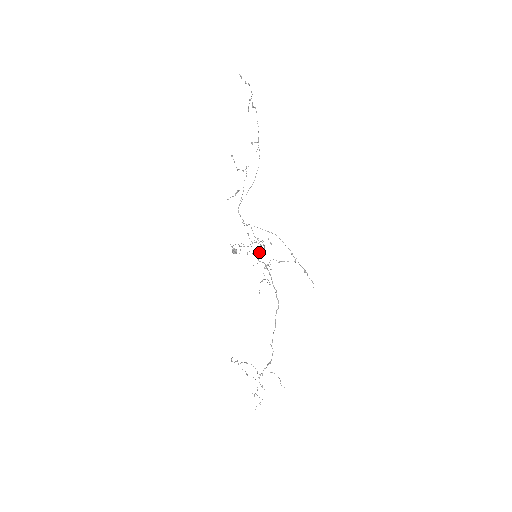
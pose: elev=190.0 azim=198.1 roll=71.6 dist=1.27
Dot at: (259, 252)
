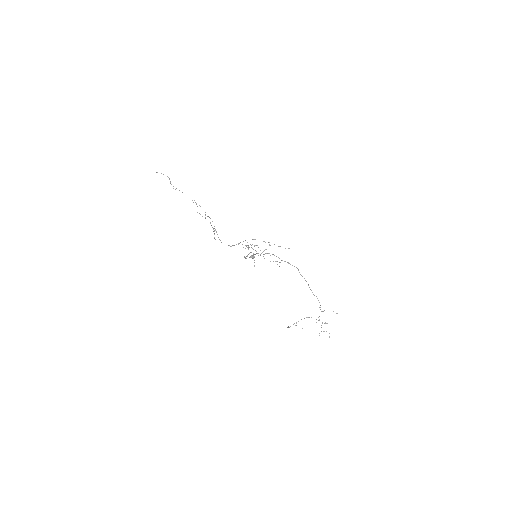
Dot at: occluded
